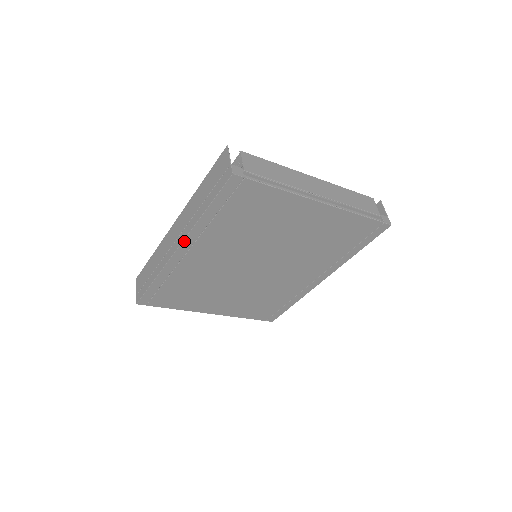
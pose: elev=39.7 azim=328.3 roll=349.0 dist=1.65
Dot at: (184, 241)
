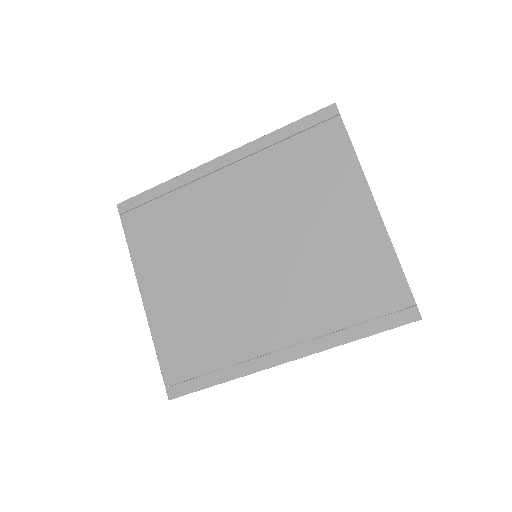
Dot at: (234, 151)
